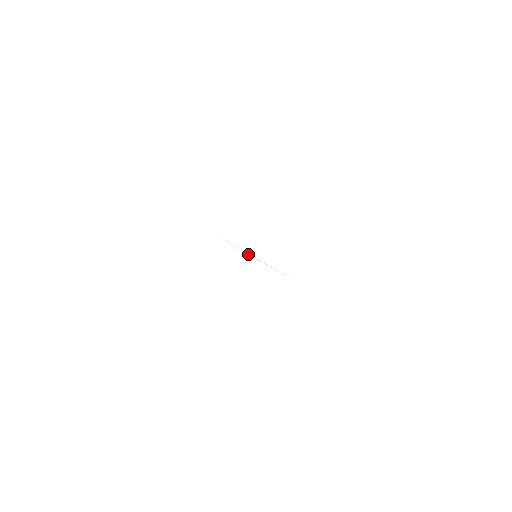
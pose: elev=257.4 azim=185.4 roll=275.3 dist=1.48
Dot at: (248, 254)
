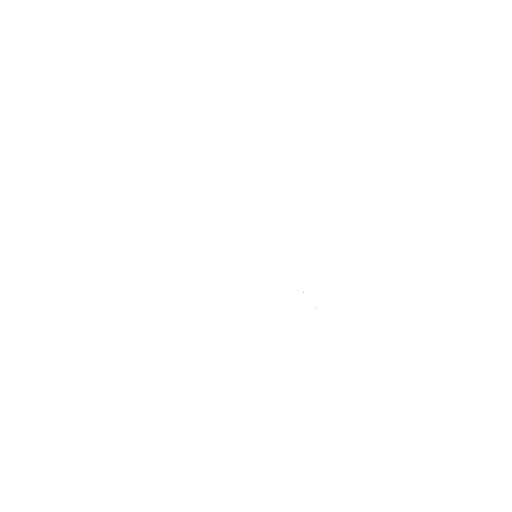
Dot at: occluded
